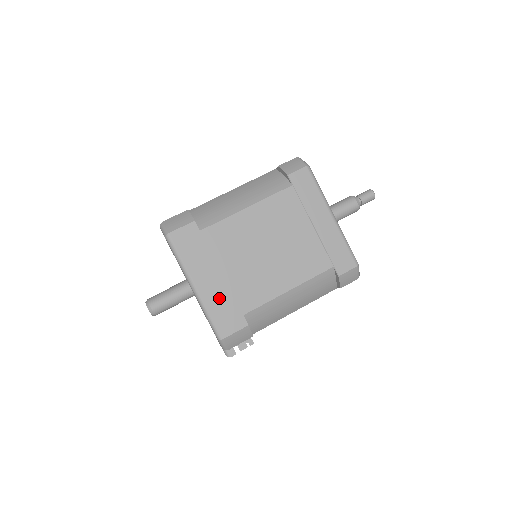
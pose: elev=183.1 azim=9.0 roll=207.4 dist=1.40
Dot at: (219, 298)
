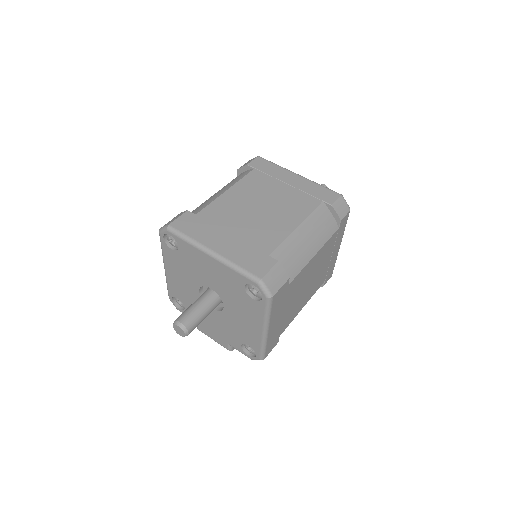
Dot at: (275, 332)
